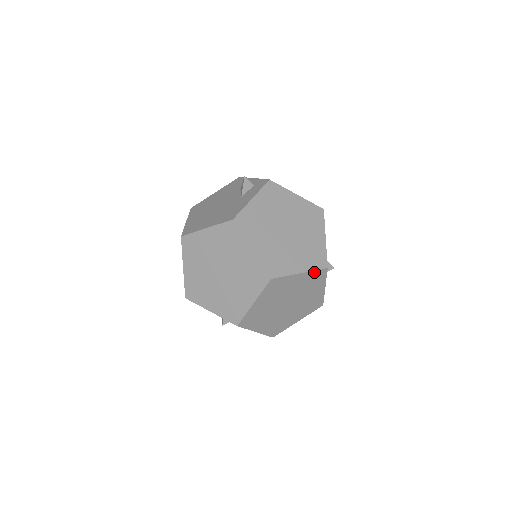
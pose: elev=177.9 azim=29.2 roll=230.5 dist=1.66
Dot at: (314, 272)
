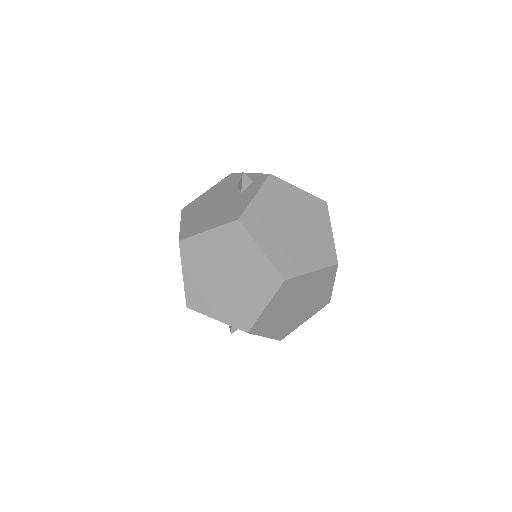
Dot at: (325, 269)
